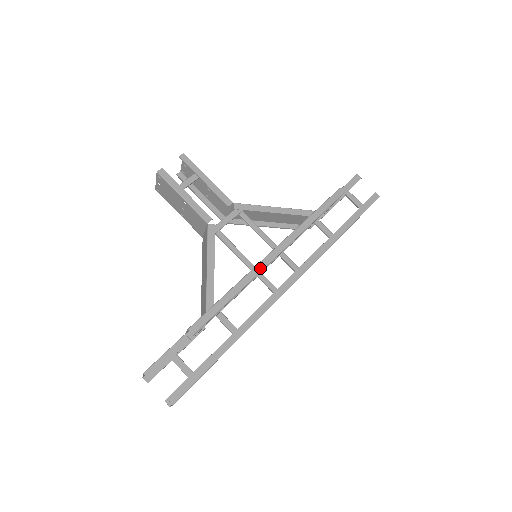
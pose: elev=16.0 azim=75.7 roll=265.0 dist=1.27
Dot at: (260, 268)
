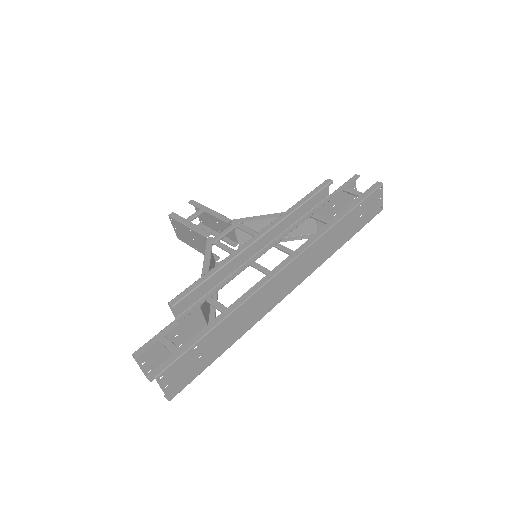
Dot at: (243, 248)
